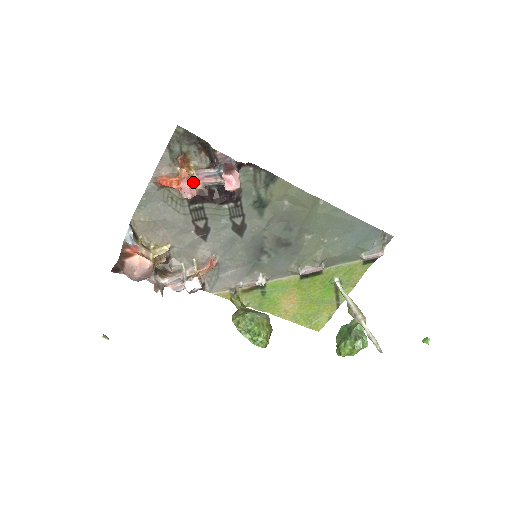
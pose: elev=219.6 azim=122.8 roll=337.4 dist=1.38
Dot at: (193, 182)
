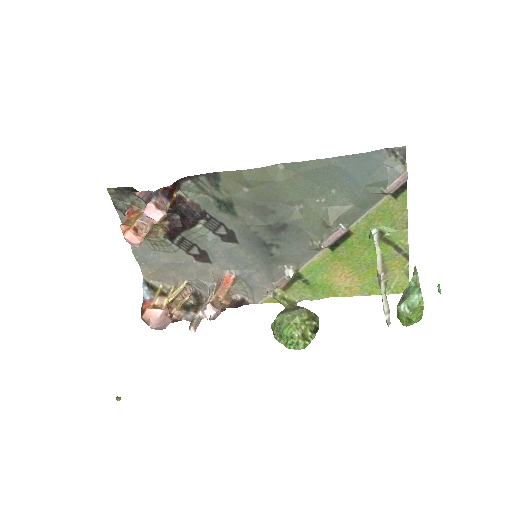
Dot at: (130, 233)
